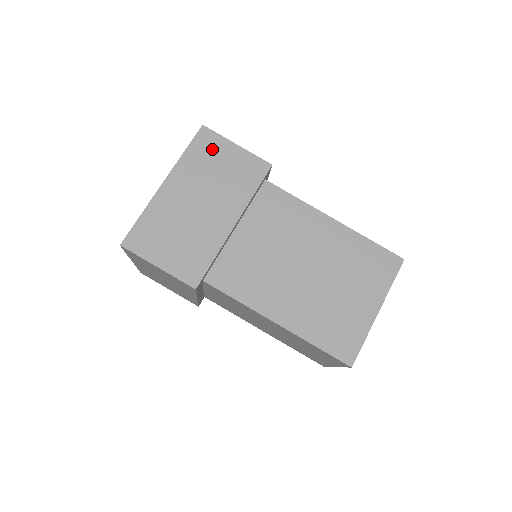
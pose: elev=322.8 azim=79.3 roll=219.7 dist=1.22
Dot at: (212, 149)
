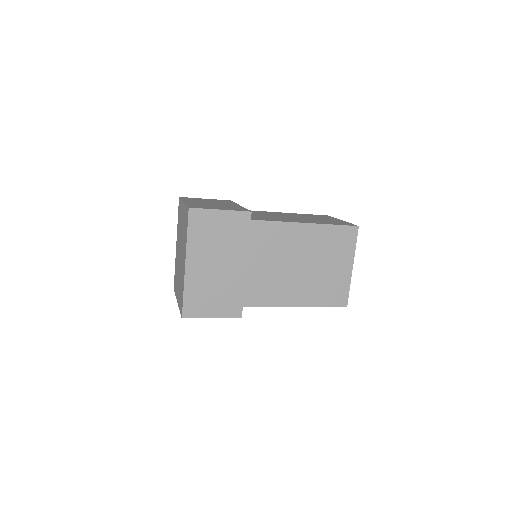
Dot at: (205, 223)
